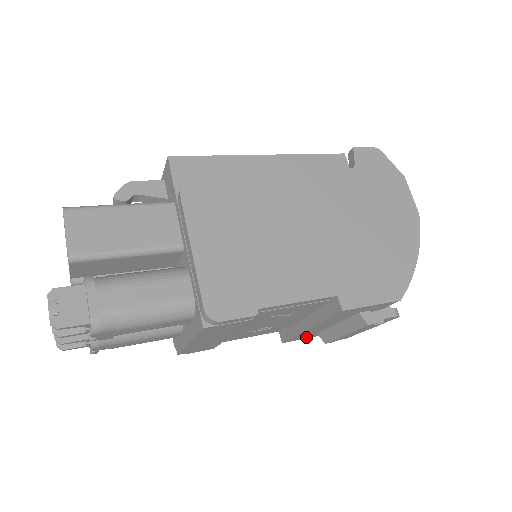
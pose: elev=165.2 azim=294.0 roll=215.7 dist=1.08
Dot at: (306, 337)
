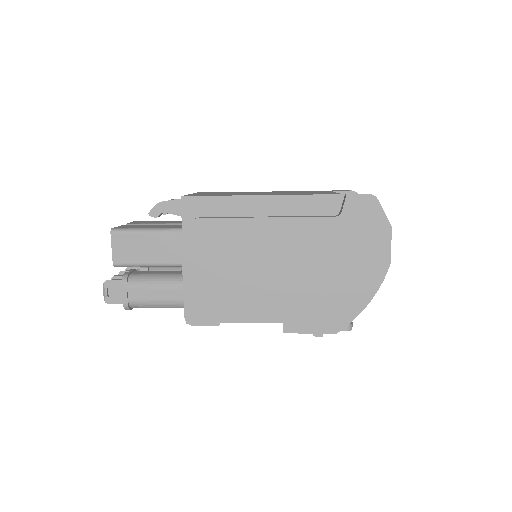
Dot at: occluded
